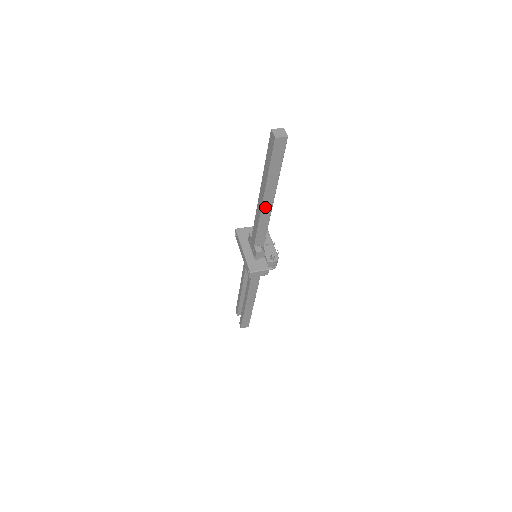
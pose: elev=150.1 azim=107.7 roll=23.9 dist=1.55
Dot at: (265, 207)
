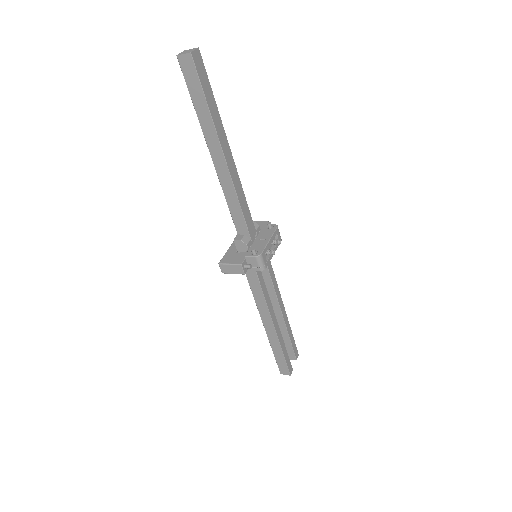
Dot at: (220, 170)
